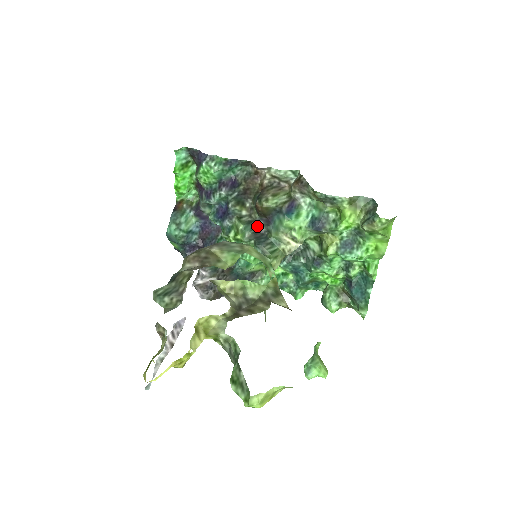
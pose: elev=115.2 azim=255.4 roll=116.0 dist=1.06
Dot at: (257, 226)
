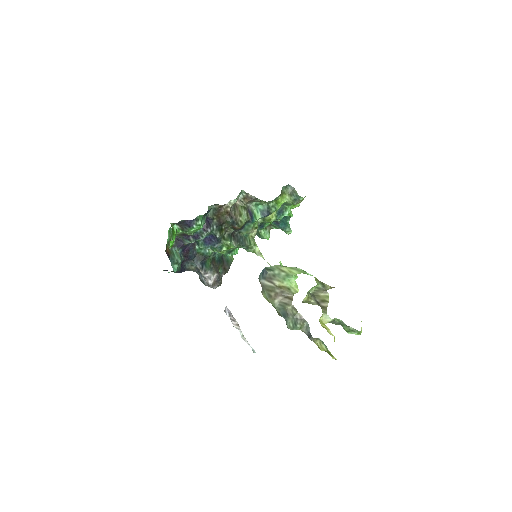
Dot at: (233, 234)
